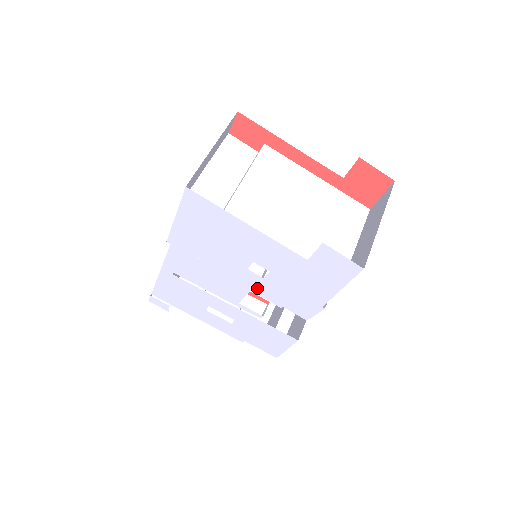
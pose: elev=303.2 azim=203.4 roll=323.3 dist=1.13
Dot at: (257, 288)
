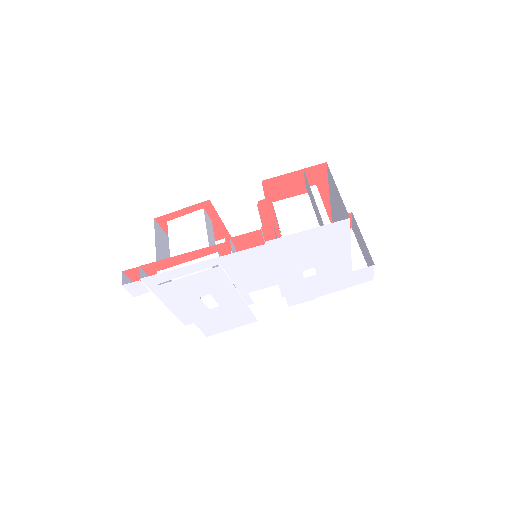
Dot at: (286, 283)
